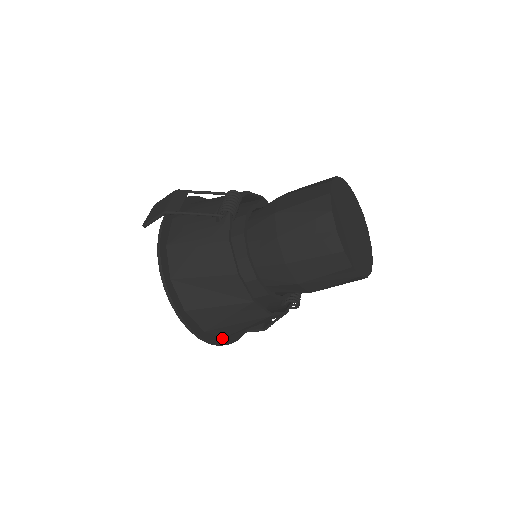
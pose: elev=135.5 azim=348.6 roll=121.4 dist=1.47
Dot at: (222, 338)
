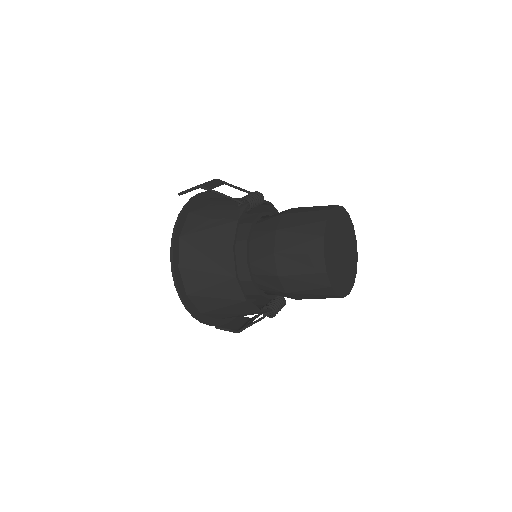
Dot at: (198, 312)
